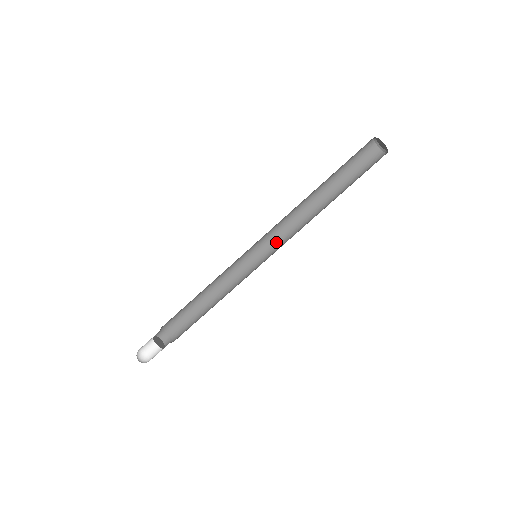
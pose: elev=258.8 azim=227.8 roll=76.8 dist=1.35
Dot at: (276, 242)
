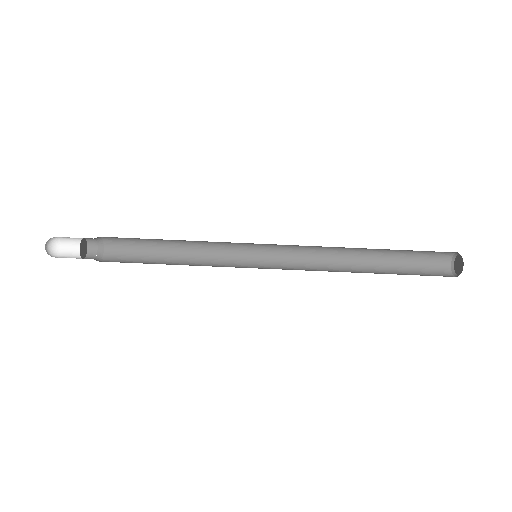
Dot at: (285, 264)
